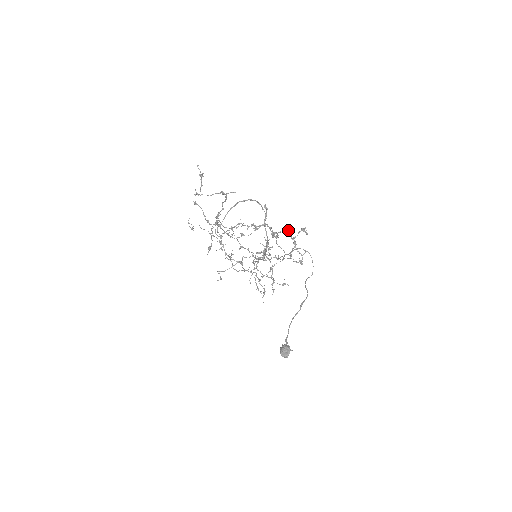
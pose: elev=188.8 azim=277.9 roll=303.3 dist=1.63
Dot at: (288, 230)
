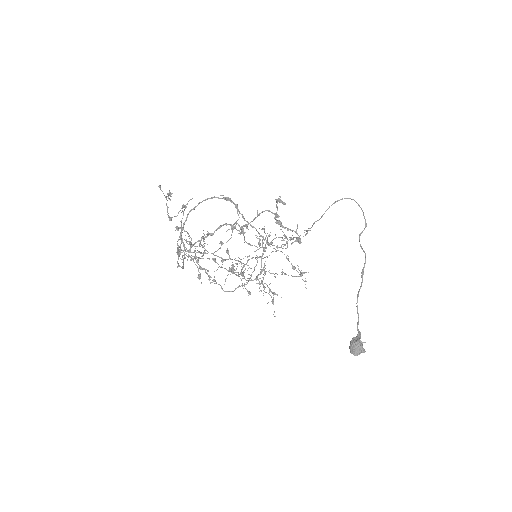
Dot at: (265, 210)
